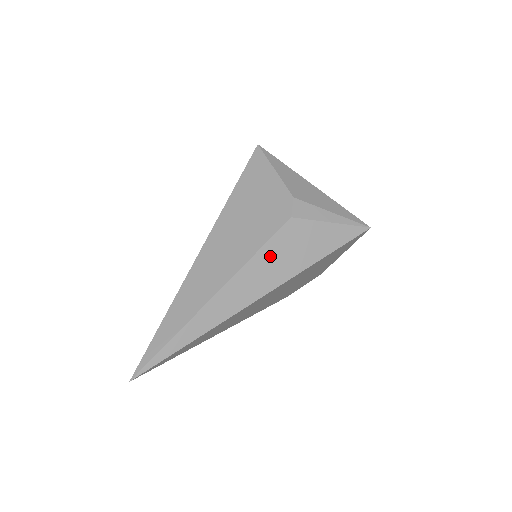
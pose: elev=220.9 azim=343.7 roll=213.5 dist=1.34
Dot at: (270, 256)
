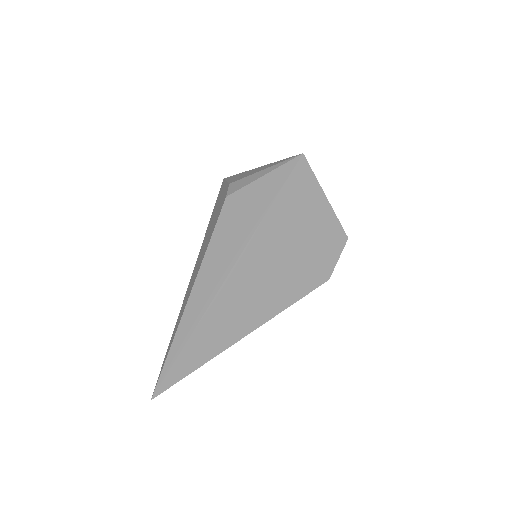
Dot at: (222, 236)
